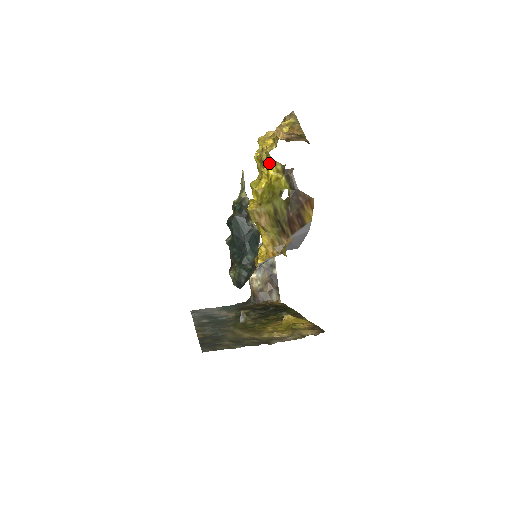
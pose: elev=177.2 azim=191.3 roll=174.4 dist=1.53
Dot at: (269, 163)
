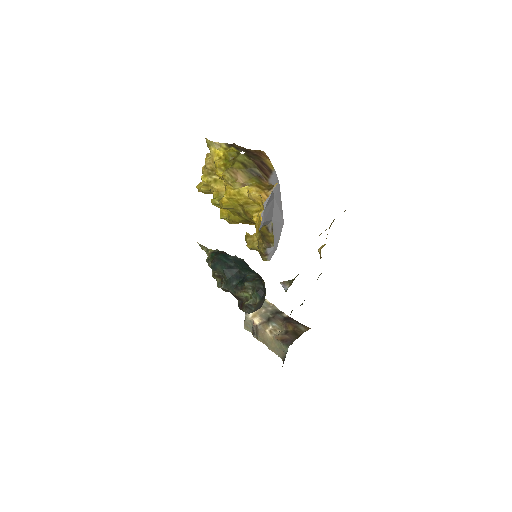
Dot at: (215, 149)
